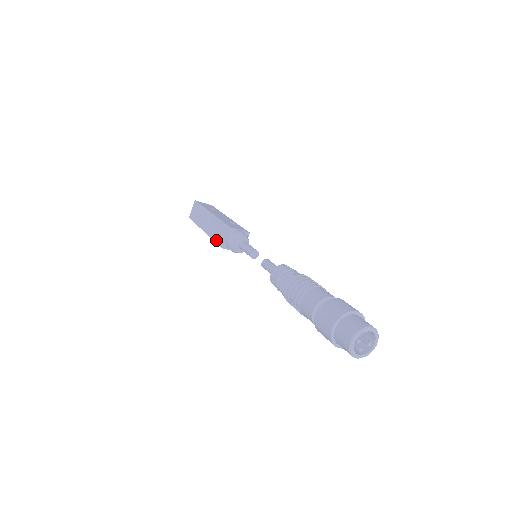
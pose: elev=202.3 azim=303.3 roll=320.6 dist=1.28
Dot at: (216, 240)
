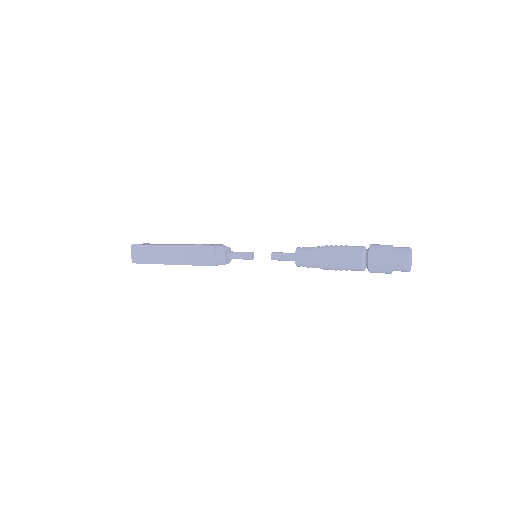
Dot at: (199, 264)
